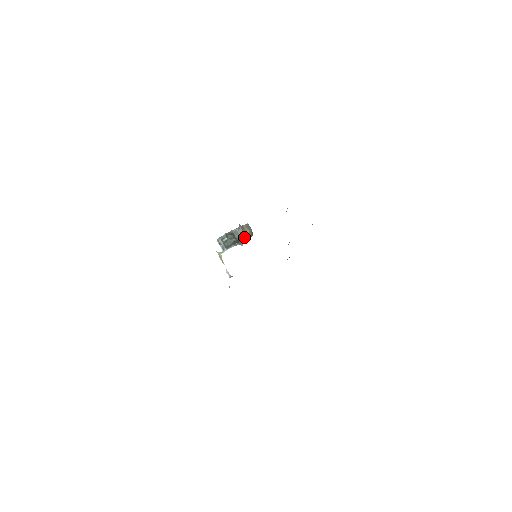
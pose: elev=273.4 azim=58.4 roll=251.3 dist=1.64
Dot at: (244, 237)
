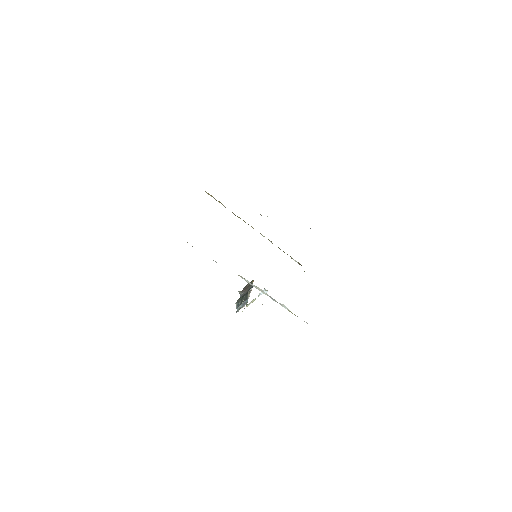
Dot at: (249, 287)
